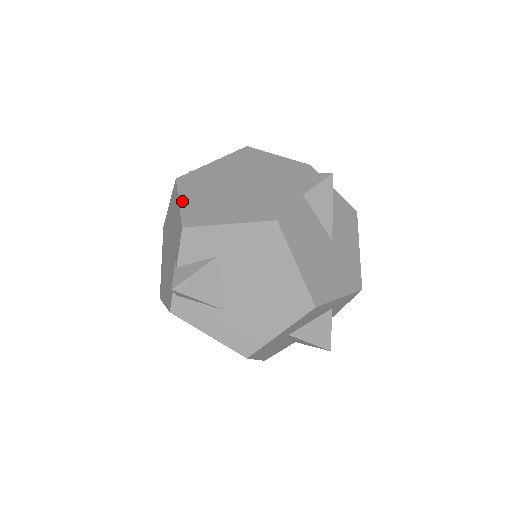
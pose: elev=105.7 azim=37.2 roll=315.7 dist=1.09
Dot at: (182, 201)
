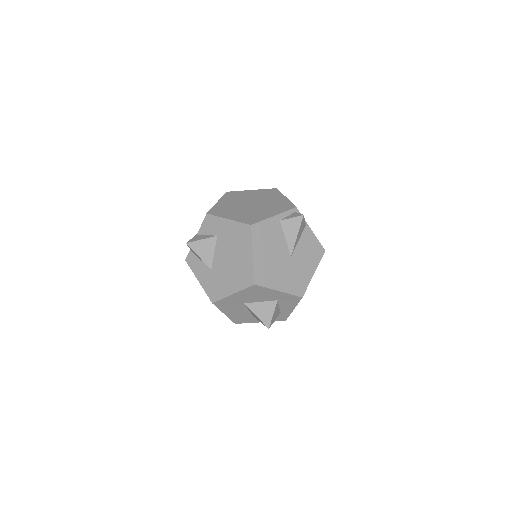
Dot at: (218, 202)
